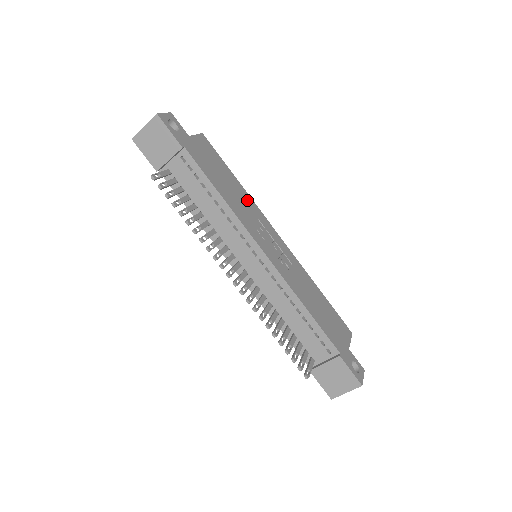
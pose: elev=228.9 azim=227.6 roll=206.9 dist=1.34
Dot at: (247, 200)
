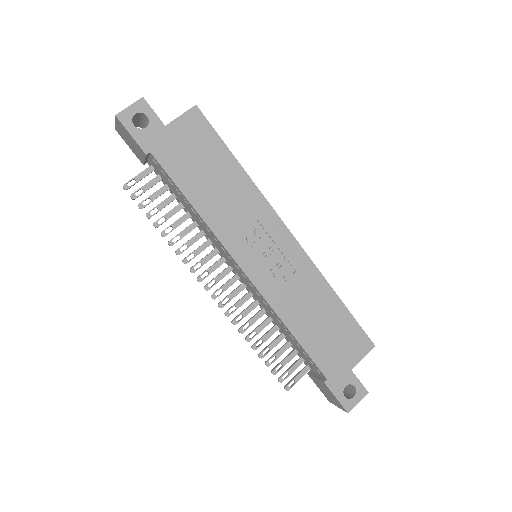
Dot at: (246, 193)
